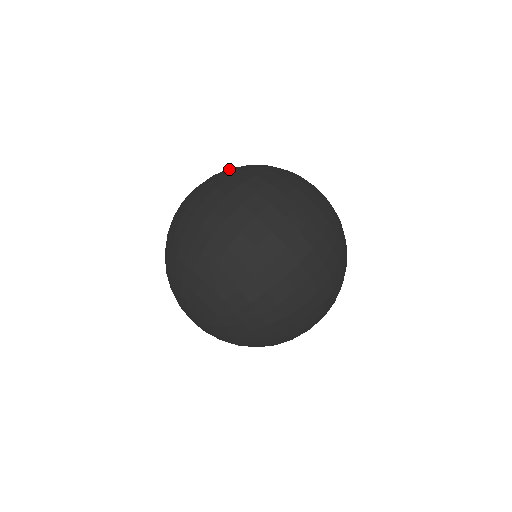
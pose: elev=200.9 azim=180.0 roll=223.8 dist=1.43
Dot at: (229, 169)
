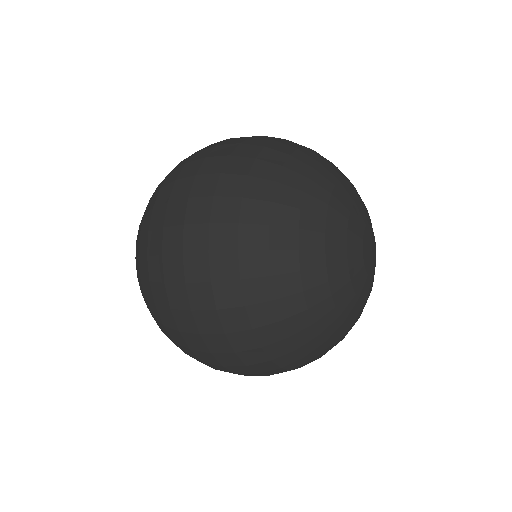
Dot at: (240, 184)
